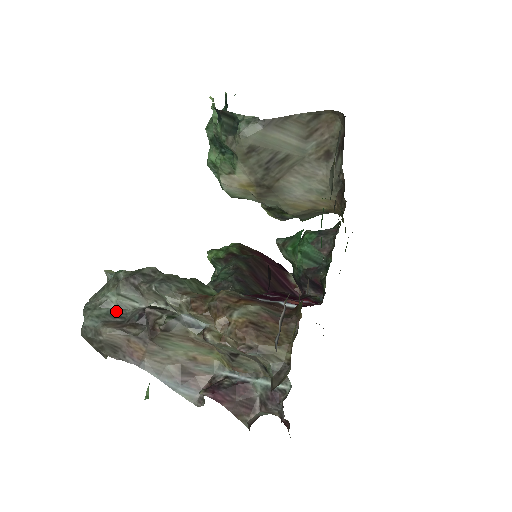
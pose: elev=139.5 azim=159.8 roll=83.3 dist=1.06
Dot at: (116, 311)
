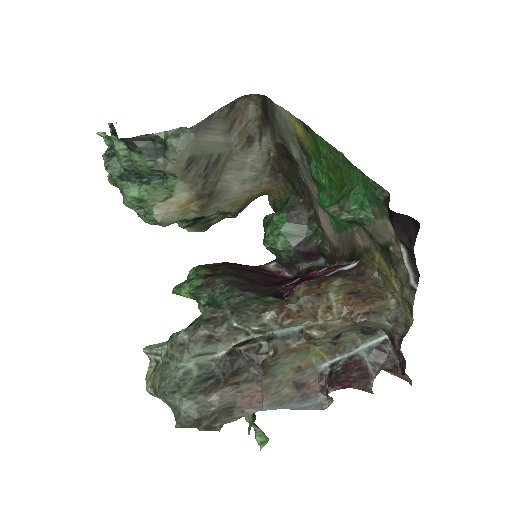
Dot at: (201, 375)
